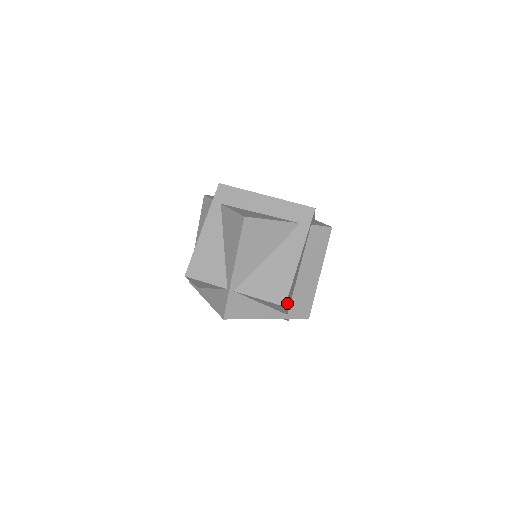
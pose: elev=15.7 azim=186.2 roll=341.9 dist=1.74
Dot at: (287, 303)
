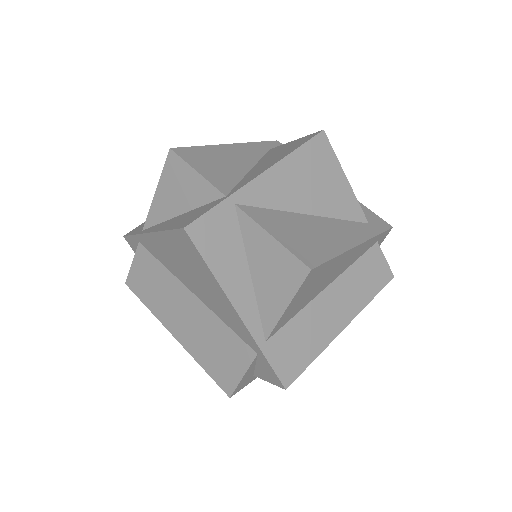
Dot at: (303, 288)
